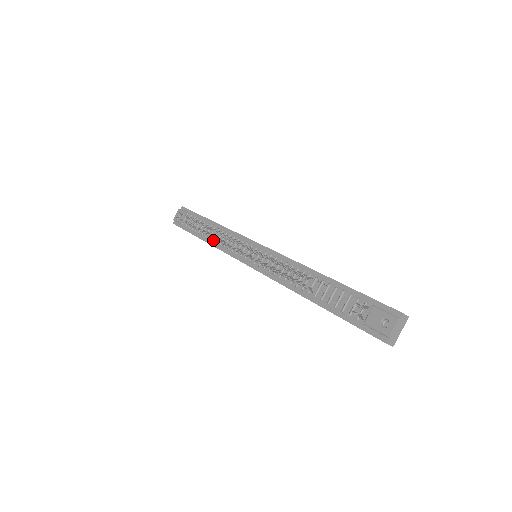
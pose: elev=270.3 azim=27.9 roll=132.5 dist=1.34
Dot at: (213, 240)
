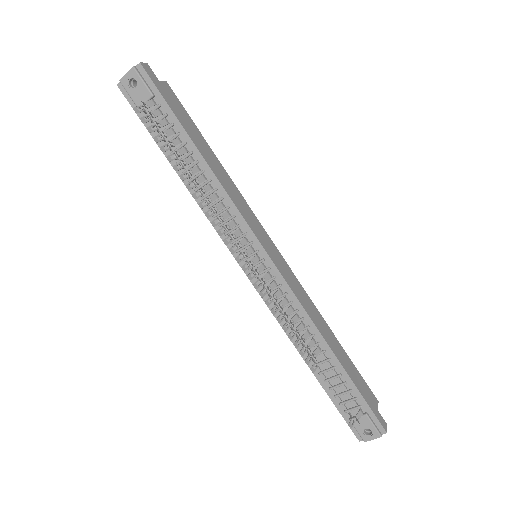
Dot at: (196, 191)
